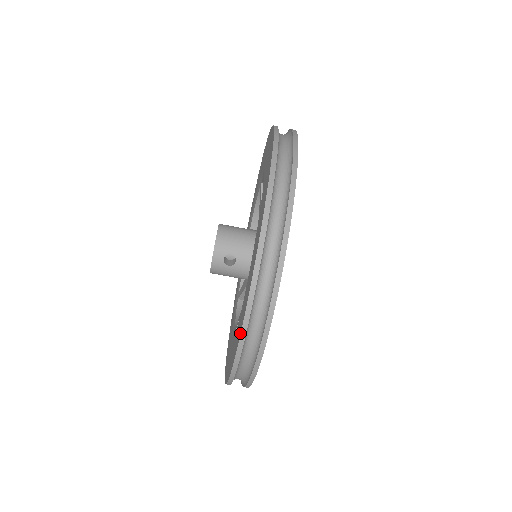
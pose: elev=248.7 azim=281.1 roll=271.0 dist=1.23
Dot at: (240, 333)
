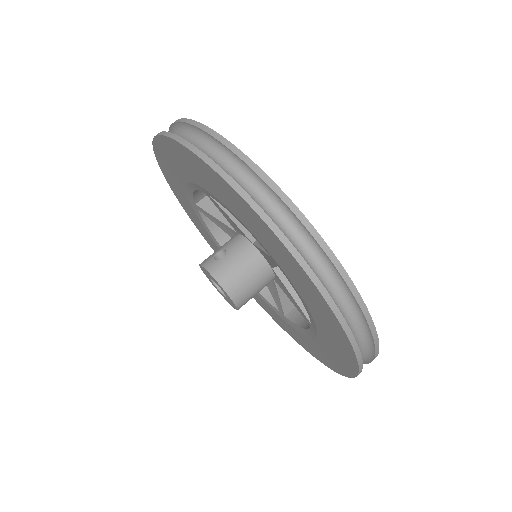
Dot at: (182, 146)
